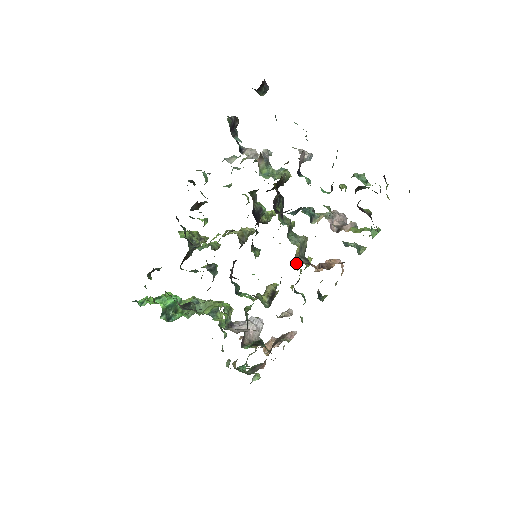
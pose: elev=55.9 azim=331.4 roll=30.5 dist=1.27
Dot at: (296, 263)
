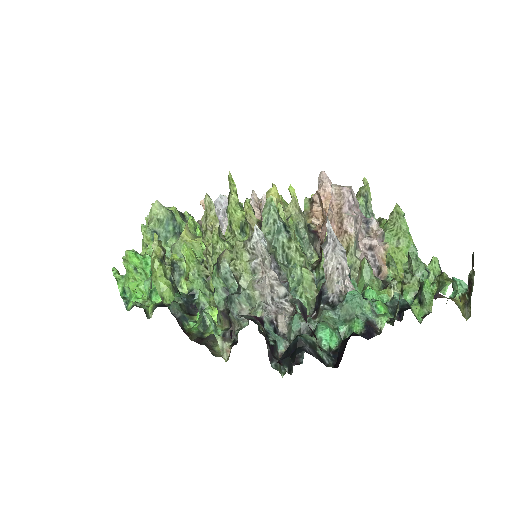
Dot at: occluded
